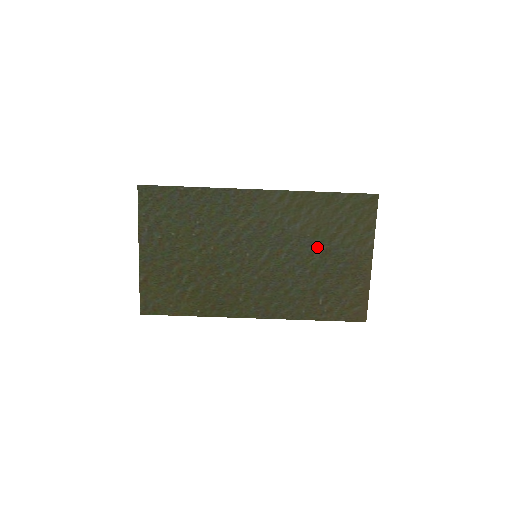
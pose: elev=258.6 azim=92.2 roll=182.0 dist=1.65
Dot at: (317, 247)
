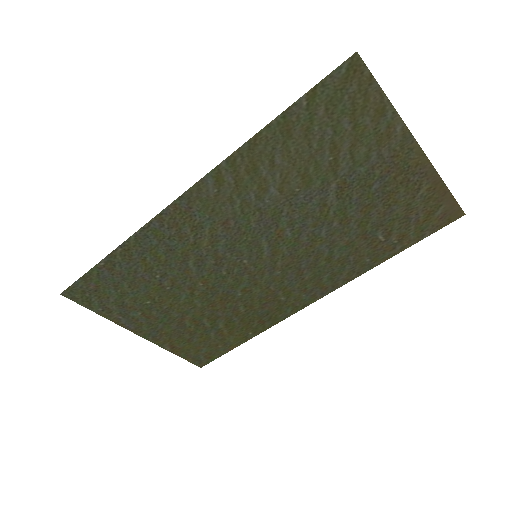
Dot at: (322, 192)
